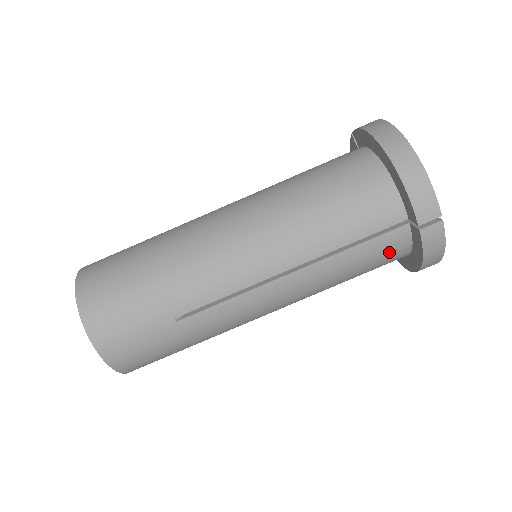
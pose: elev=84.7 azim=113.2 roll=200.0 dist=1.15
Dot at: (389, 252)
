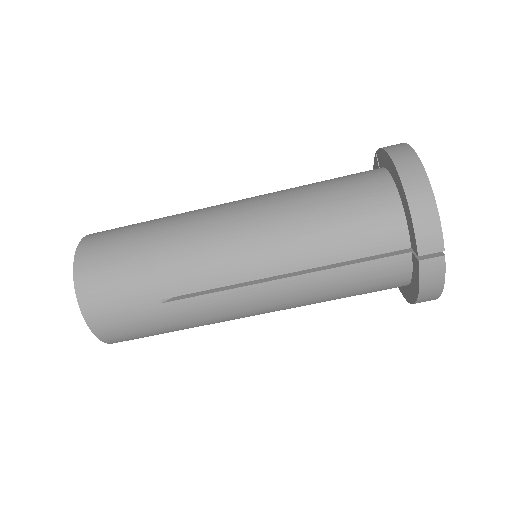
Dot at: (386, 278)
